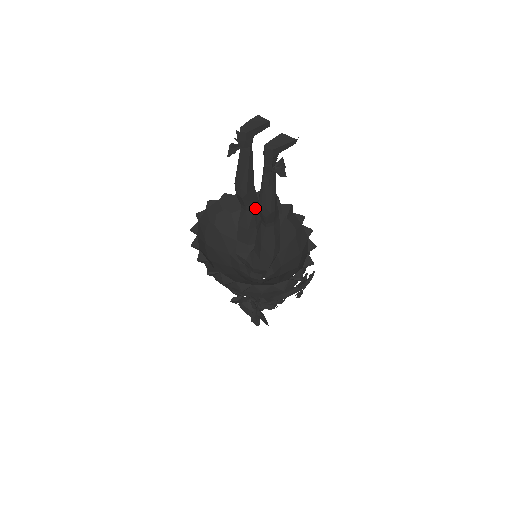
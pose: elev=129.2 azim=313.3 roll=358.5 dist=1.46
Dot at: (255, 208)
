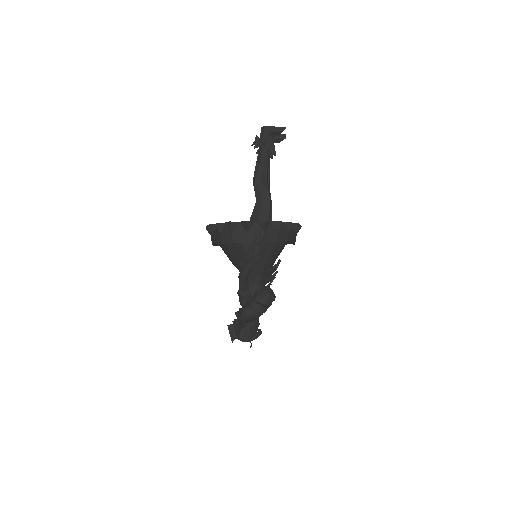
Dot at: occluded
